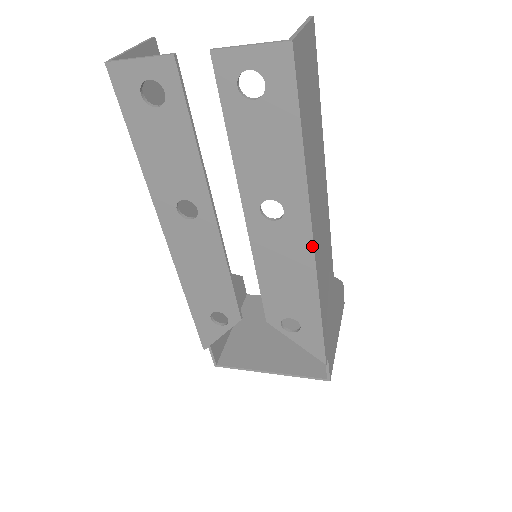
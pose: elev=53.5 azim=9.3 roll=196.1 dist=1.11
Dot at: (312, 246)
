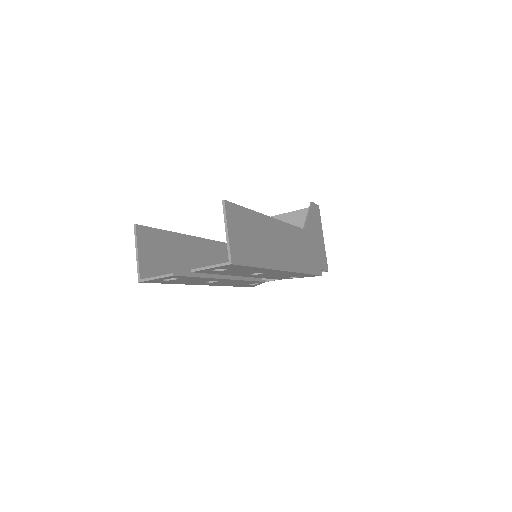
Dot at: occluded
